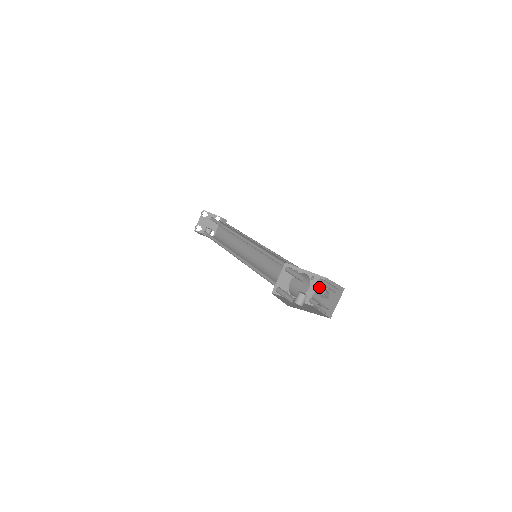
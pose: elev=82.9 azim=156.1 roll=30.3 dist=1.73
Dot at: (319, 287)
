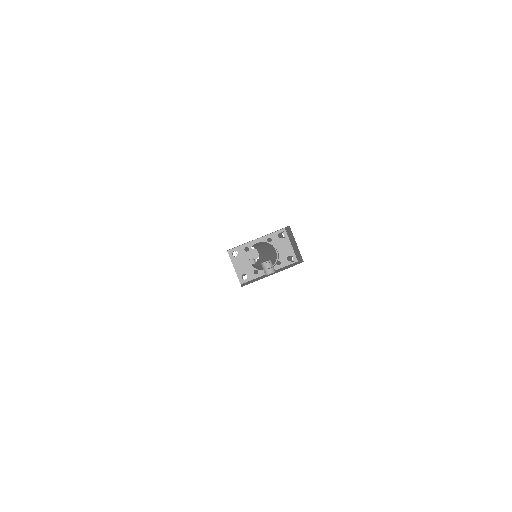
Dot at: (286, 241)
